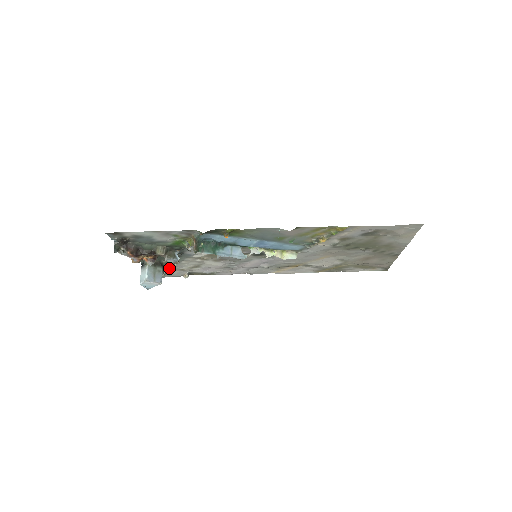
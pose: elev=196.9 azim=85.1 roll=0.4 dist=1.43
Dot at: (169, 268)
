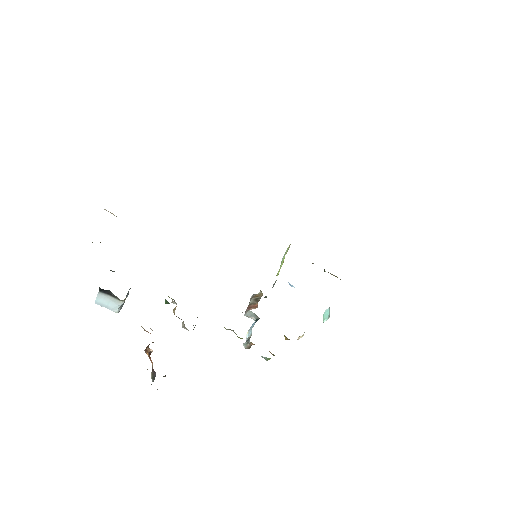
Dot at: occluded
